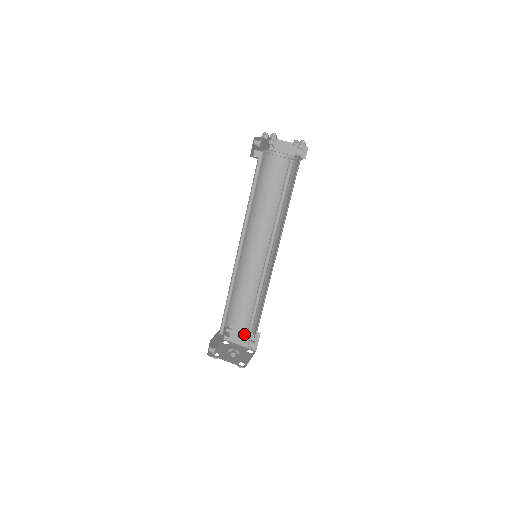
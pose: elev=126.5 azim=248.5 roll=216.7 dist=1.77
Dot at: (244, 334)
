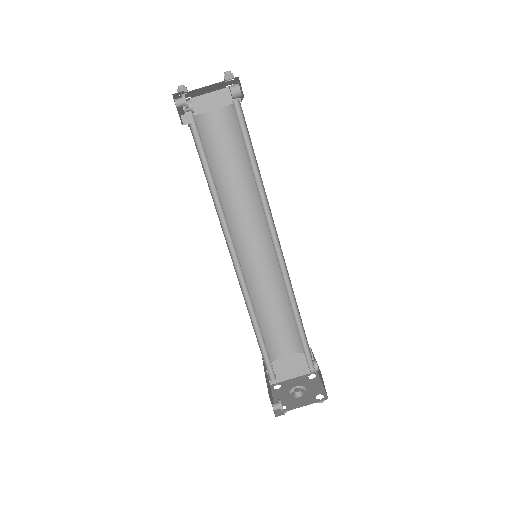
Dot at: (291, 362)
